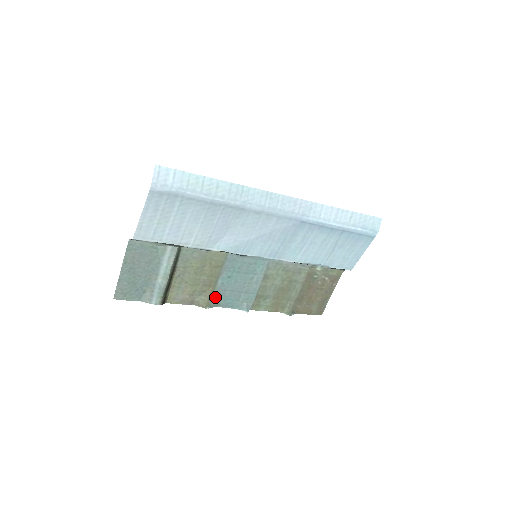
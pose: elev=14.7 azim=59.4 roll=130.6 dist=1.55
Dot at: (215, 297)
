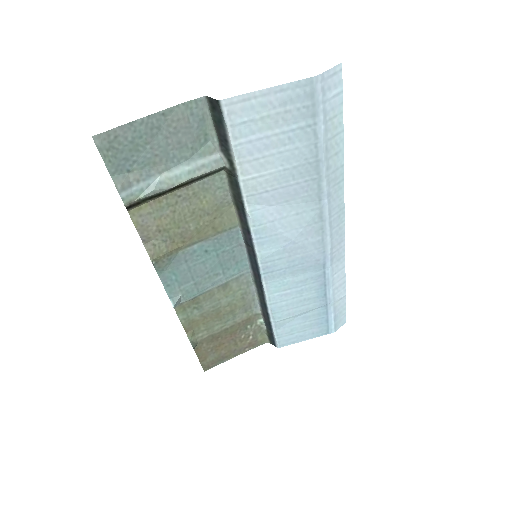
Dot at: (171, 258)
